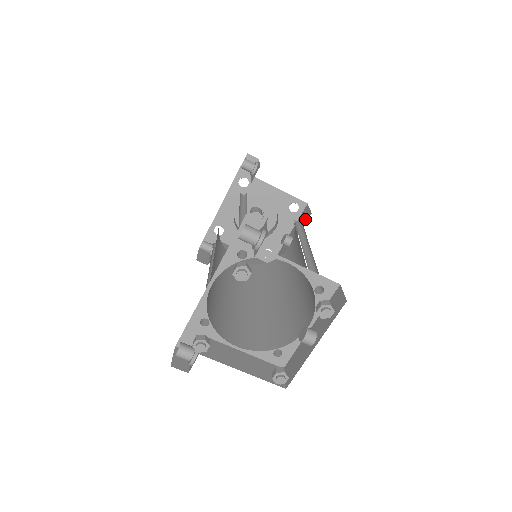
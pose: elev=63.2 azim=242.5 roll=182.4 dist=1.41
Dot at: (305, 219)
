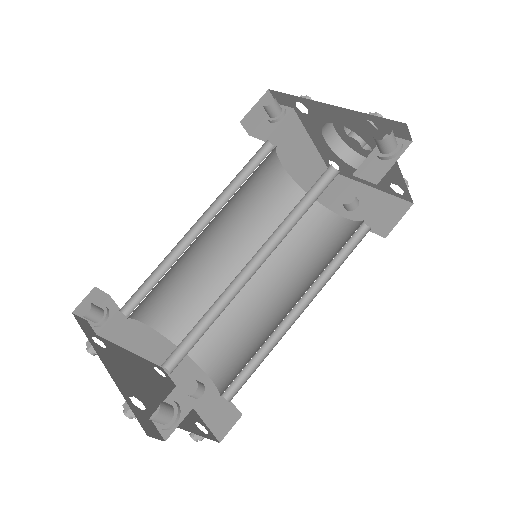
Dot at: (380, 224)
